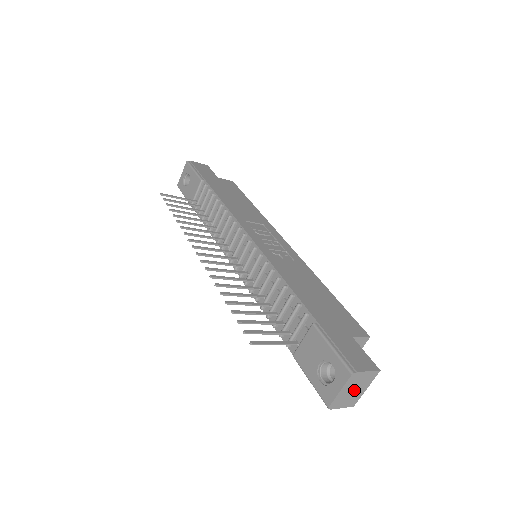
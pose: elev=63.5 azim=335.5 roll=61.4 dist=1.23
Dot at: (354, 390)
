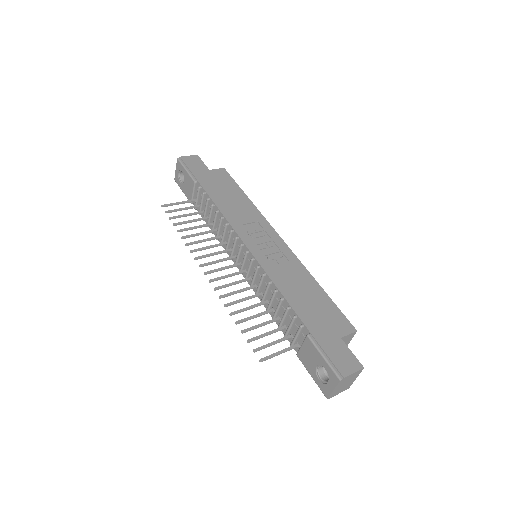
Dot at: (345, 384)
